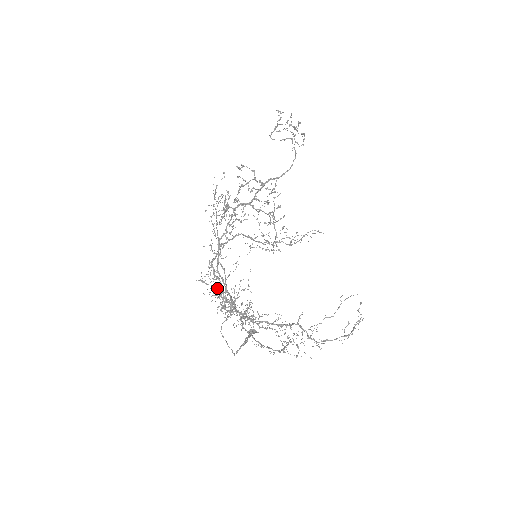
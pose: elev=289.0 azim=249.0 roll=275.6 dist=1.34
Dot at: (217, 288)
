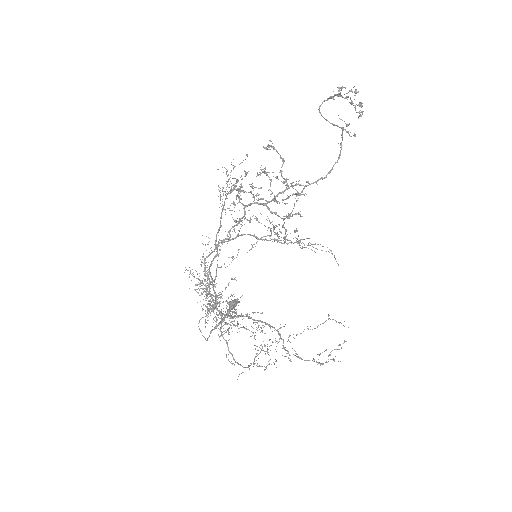
Dot at: occluded
